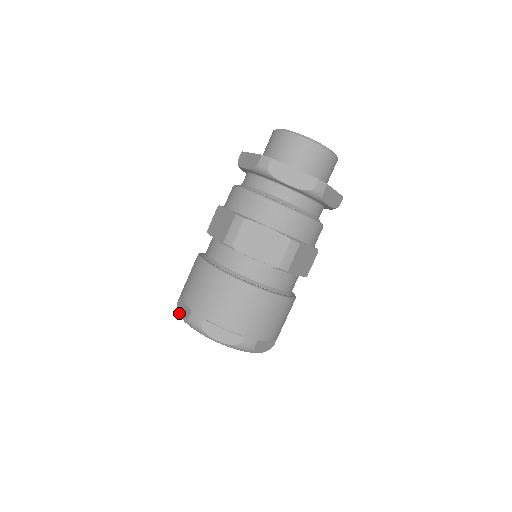
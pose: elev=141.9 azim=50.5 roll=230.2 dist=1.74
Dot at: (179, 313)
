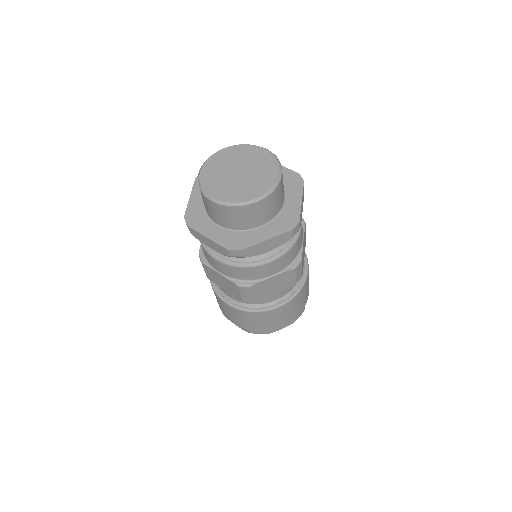
Dot at: occluded
